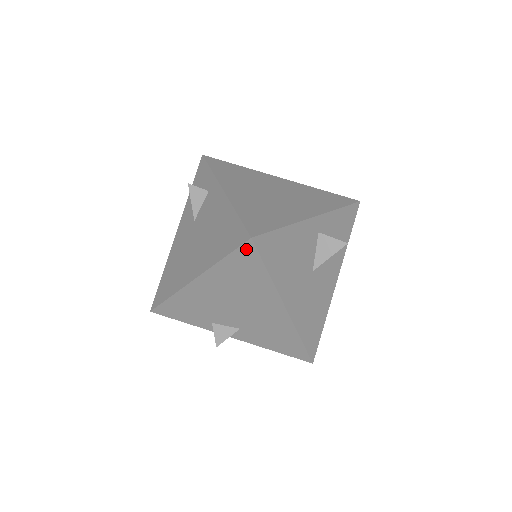
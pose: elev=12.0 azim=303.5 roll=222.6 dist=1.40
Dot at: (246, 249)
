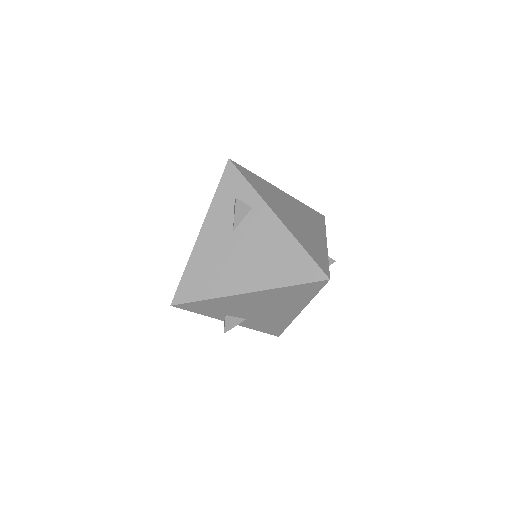
Dot at: (318, 284)
